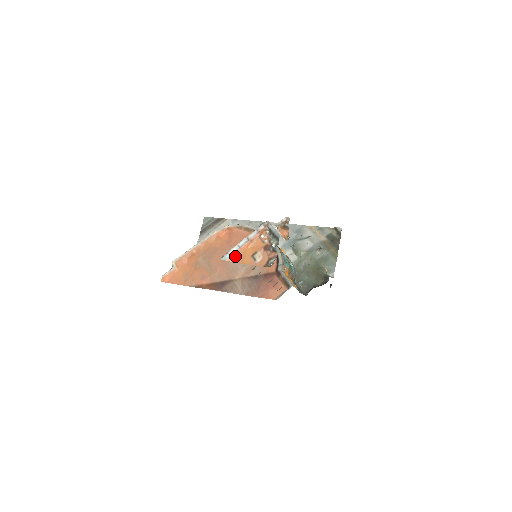
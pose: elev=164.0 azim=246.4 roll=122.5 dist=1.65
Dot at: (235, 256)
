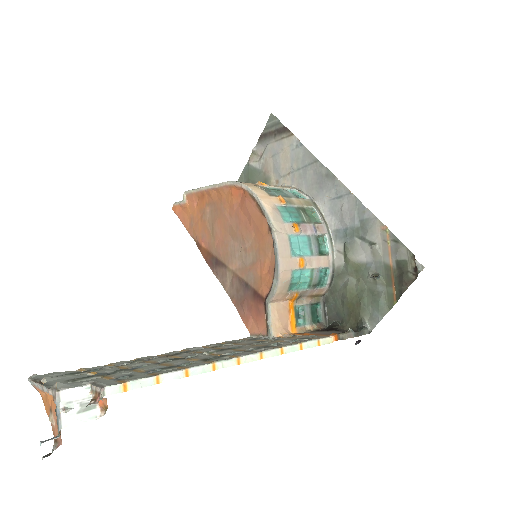
Dot at: (39, 390)
